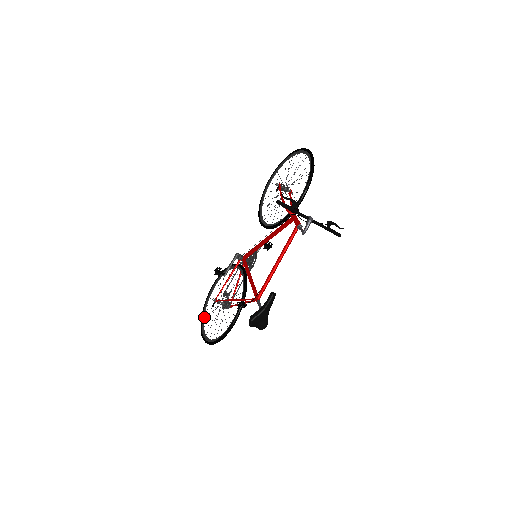
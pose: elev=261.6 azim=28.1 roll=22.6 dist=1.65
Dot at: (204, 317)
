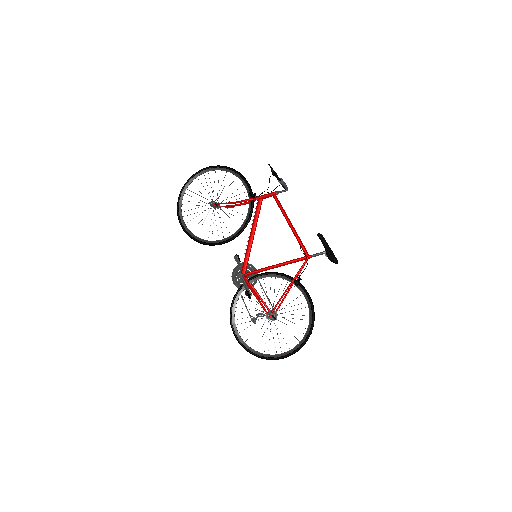
Dot at: occluded
